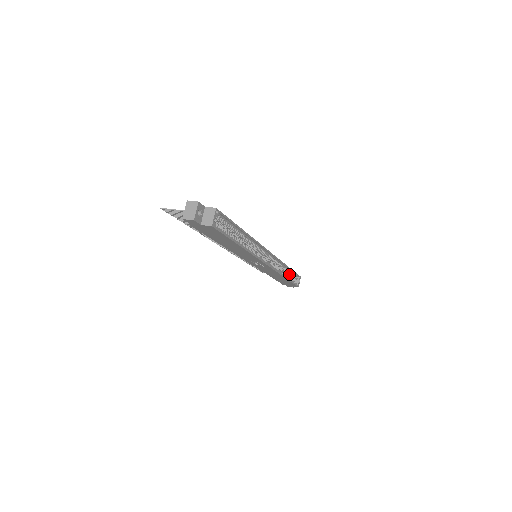
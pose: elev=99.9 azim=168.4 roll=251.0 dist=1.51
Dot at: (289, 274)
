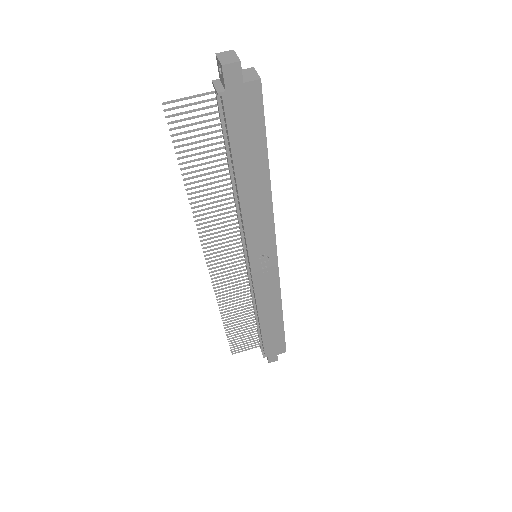
Dot at: occluded
